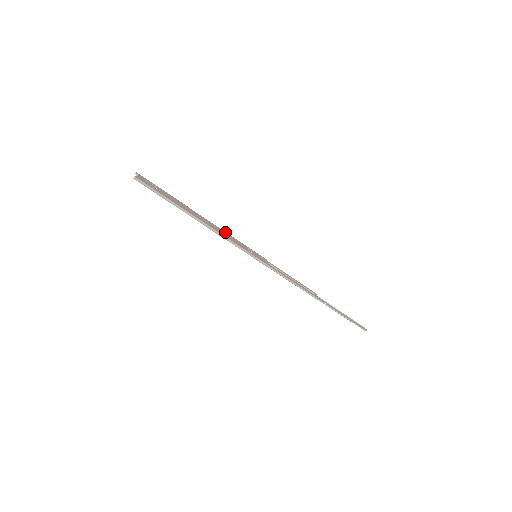
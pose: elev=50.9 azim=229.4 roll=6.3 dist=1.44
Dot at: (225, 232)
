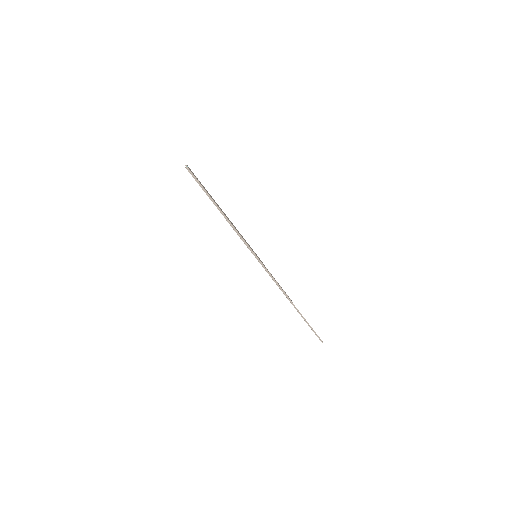
Dot at: occluded
